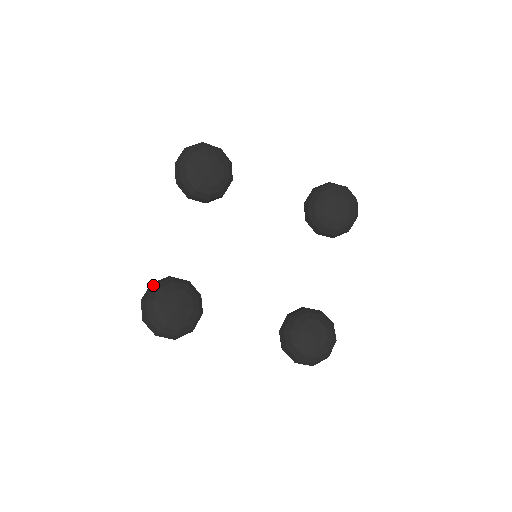
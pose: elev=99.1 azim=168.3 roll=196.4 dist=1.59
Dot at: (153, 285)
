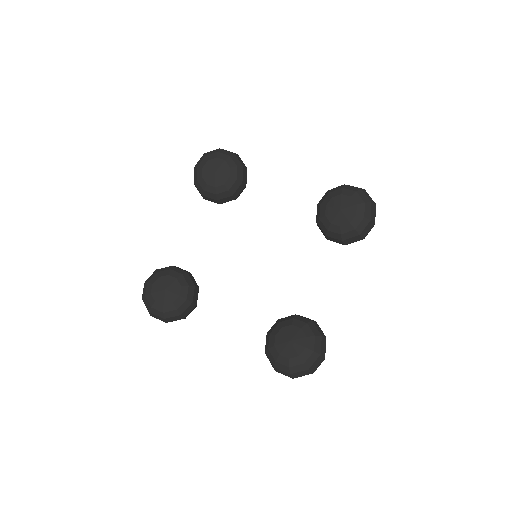
Dot at: (155, 270)
